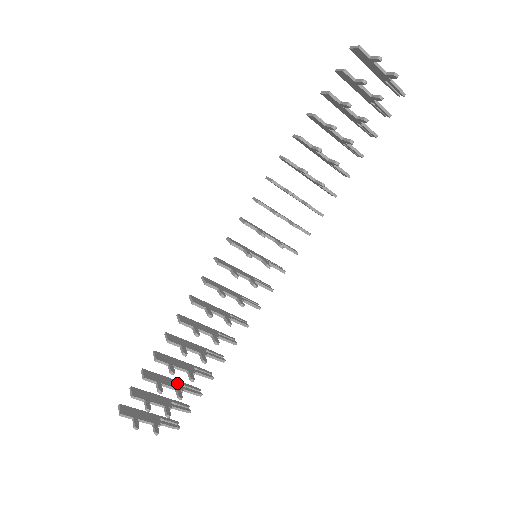
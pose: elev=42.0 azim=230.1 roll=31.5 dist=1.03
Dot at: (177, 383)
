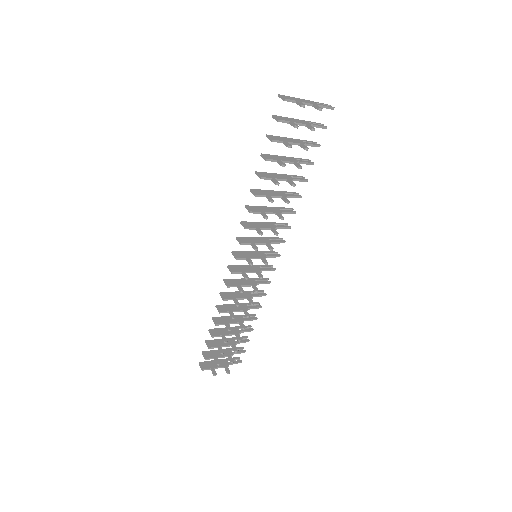
Dot at: (231, 340)
